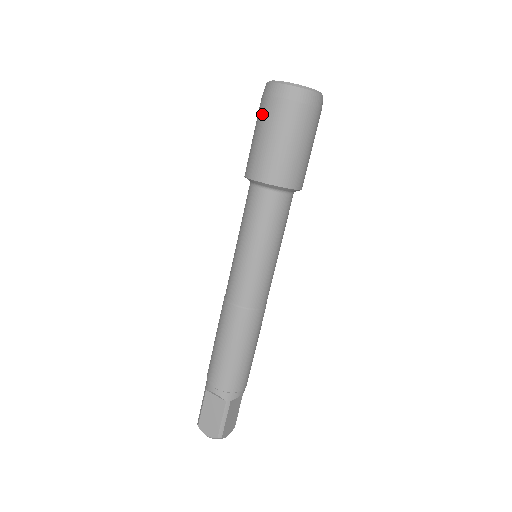
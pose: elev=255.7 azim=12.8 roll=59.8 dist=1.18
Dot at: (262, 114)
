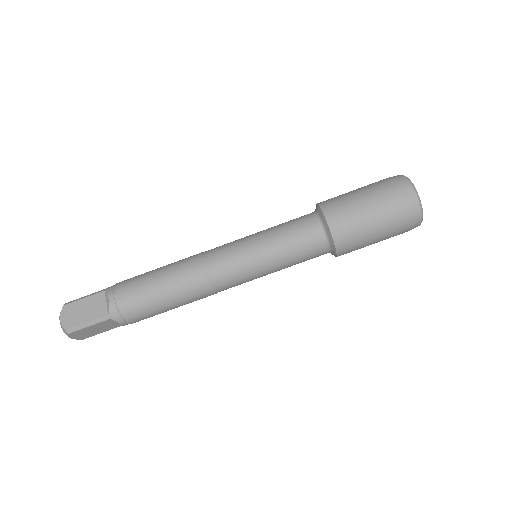
Dot at: (378, 186)
